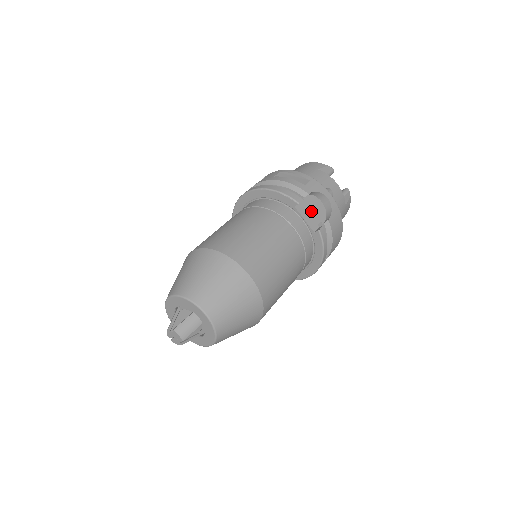
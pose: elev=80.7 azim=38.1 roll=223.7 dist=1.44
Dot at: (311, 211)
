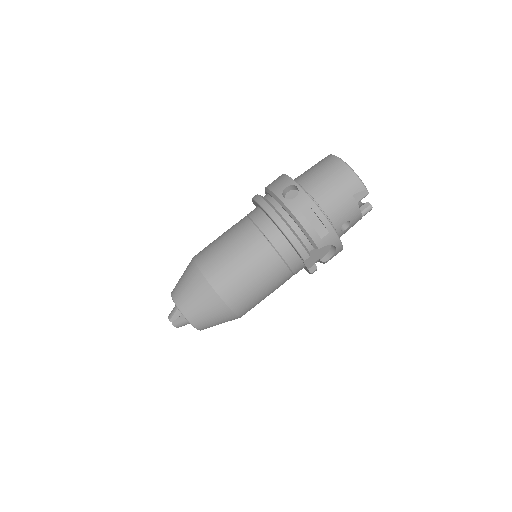
Dot at: (315, 254)
